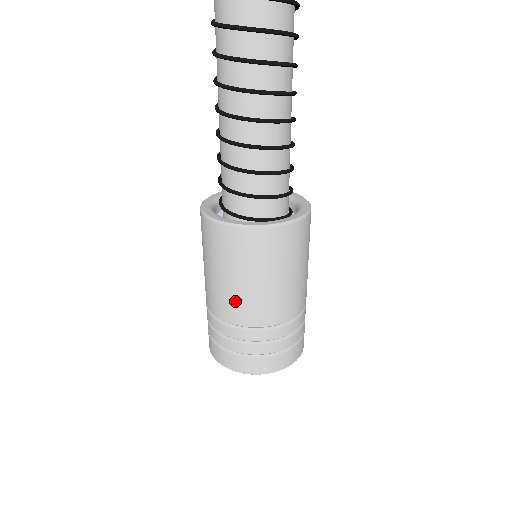
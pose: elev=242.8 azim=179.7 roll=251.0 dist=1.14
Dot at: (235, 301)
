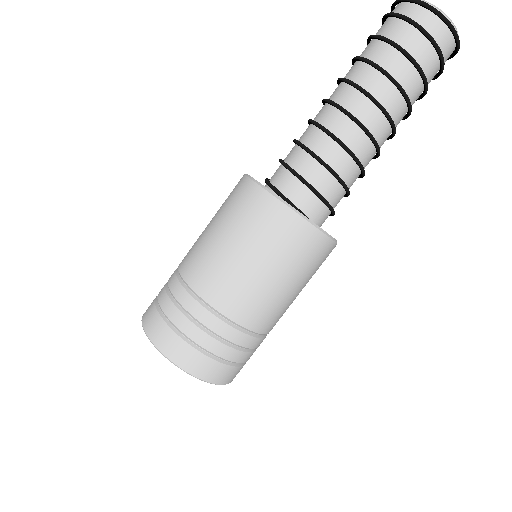
Dot at: (265, 303)
